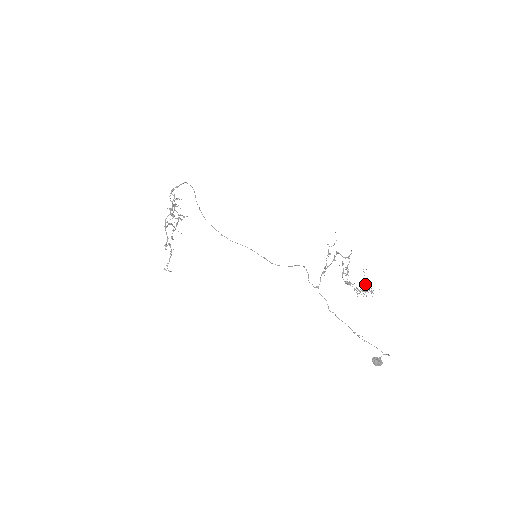
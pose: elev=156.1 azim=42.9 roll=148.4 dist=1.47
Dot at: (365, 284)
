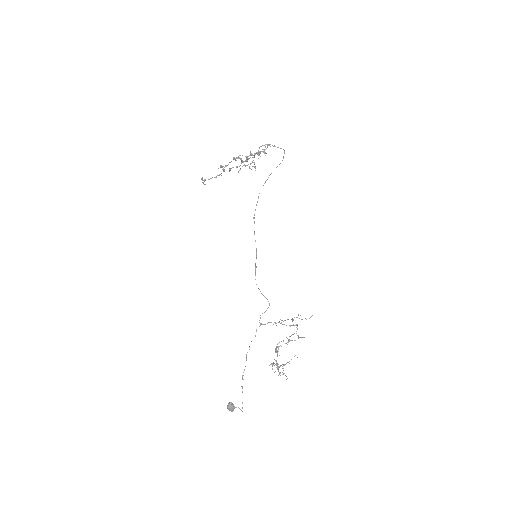
Dot at: (285, 364)
